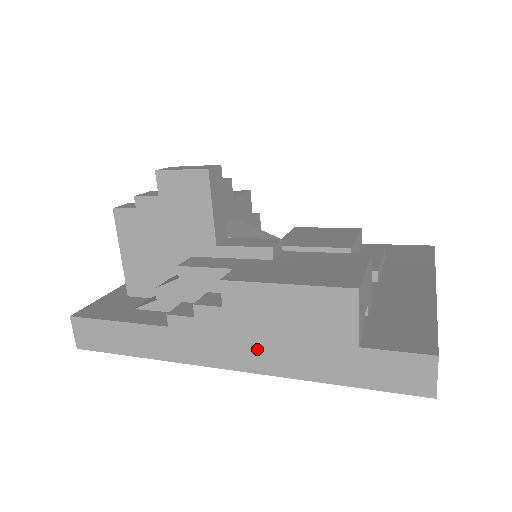
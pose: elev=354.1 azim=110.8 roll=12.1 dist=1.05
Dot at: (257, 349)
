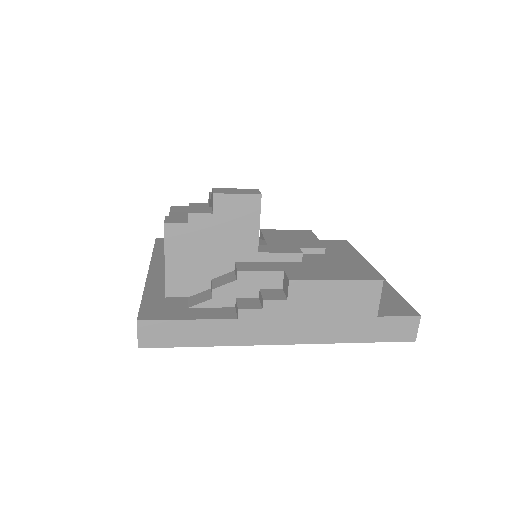
Dot at: (308, 327)
